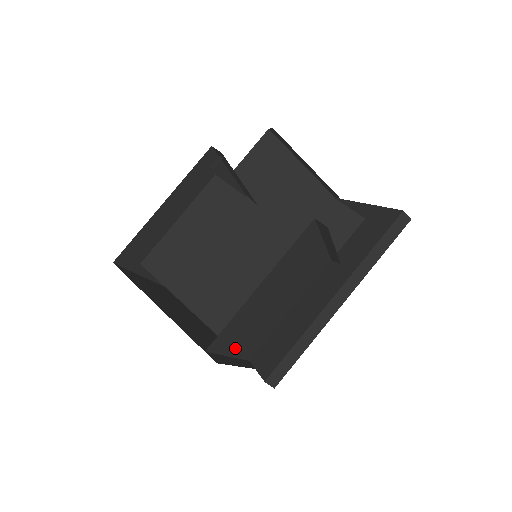
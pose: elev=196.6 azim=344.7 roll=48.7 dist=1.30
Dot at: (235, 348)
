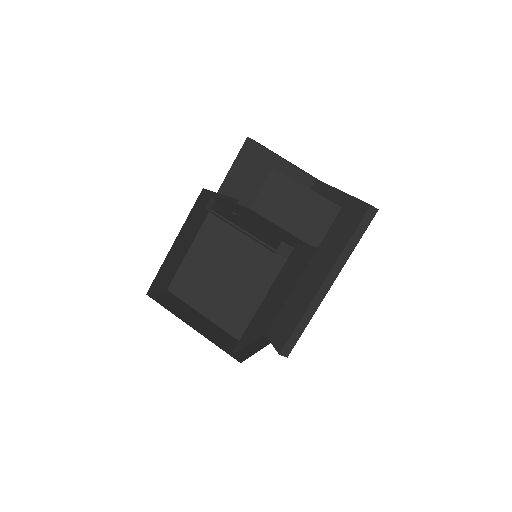
Dot at: (252, 338)
